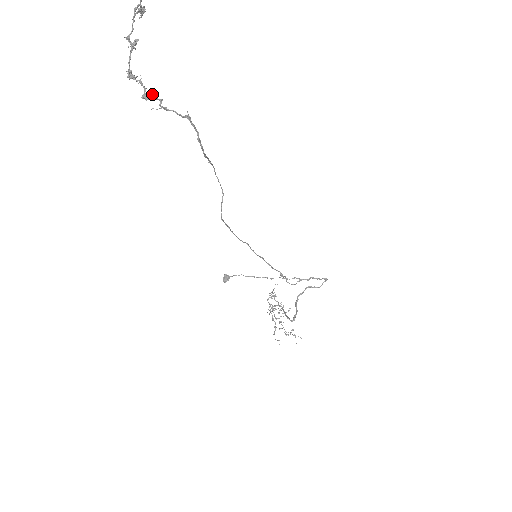
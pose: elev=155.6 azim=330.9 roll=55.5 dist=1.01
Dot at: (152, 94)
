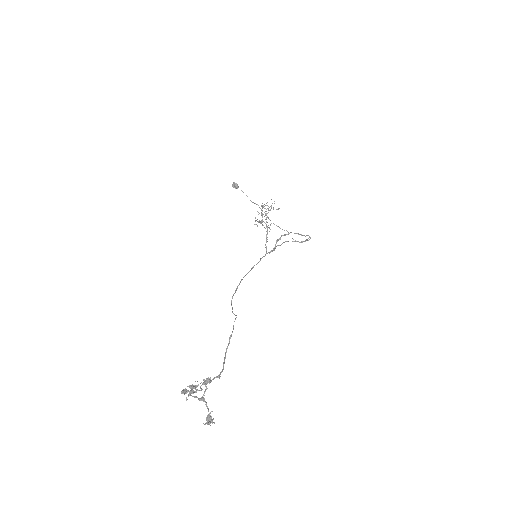
Dot at: occluded
